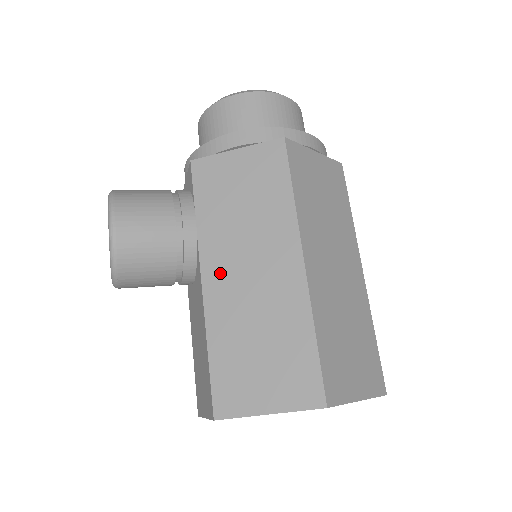
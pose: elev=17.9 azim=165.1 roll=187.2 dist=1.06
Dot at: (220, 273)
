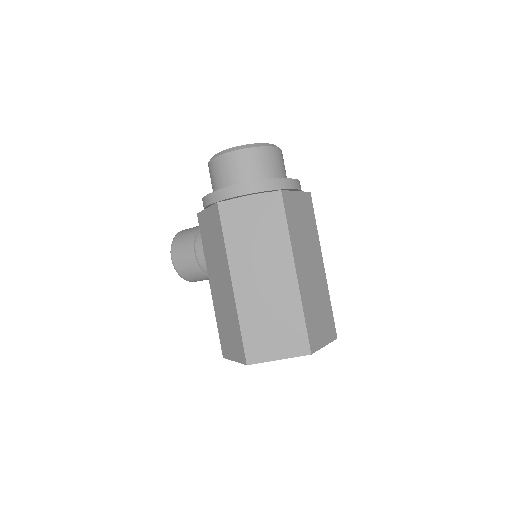
Dot at: (213, 283)
